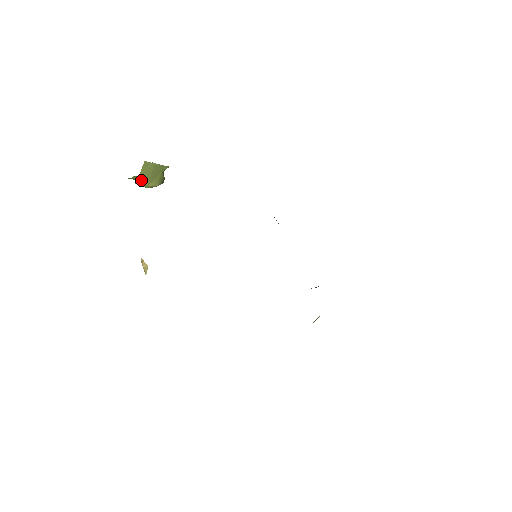
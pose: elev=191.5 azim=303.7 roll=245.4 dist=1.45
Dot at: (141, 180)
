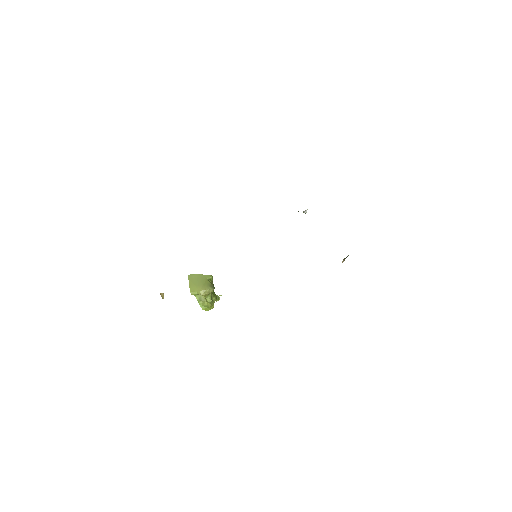
Dot at: (193, 289)
